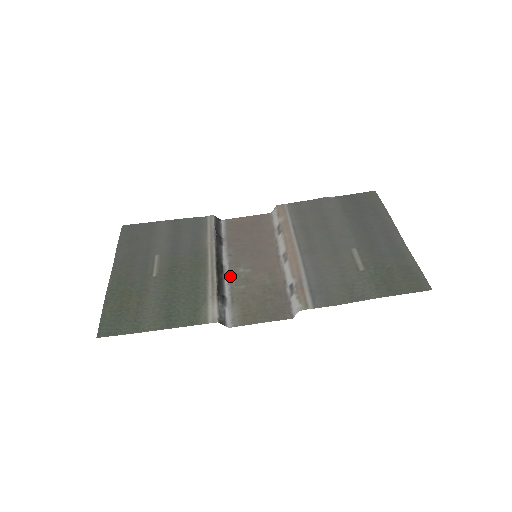
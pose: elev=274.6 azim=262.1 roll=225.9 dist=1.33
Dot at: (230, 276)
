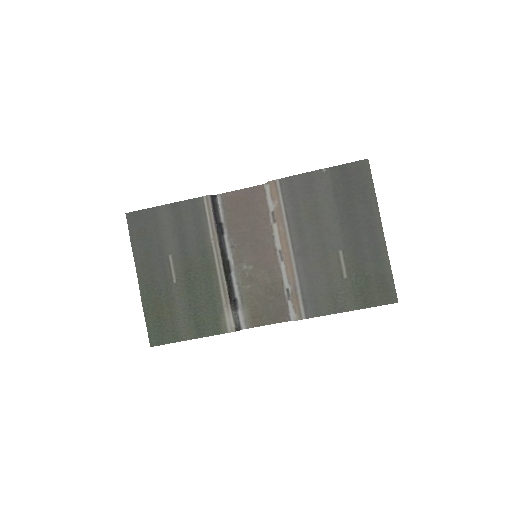
Dot at: (236, 274)
